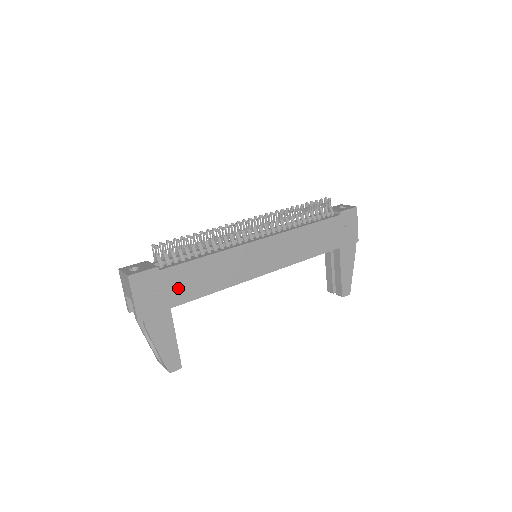
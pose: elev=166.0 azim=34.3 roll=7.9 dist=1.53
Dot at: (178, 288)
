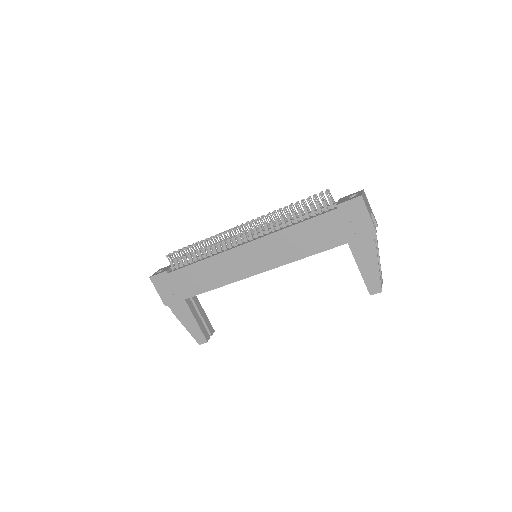
Dot at: (186, 285)
